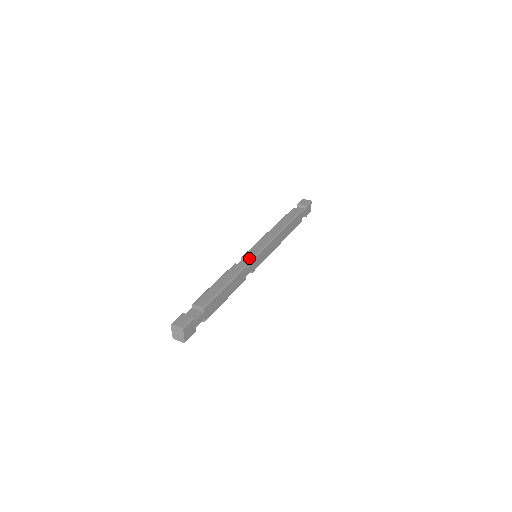
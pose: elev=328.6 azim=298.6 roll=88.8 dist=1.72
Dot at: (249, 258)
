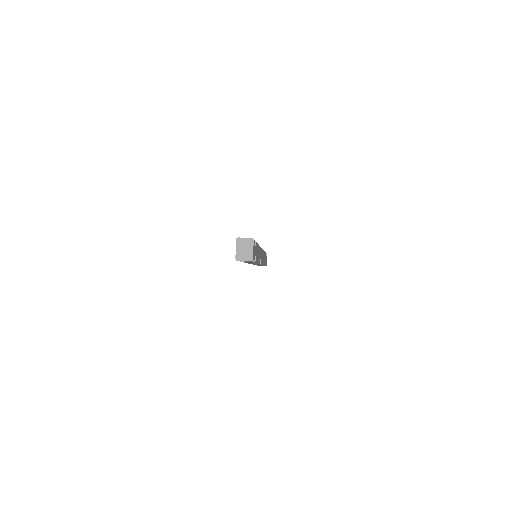
Dot at: occluded
